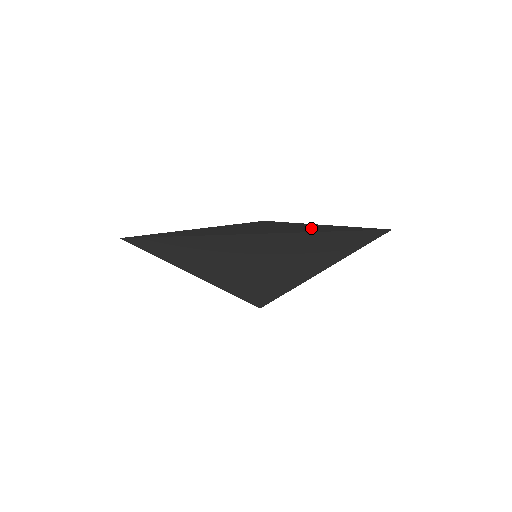
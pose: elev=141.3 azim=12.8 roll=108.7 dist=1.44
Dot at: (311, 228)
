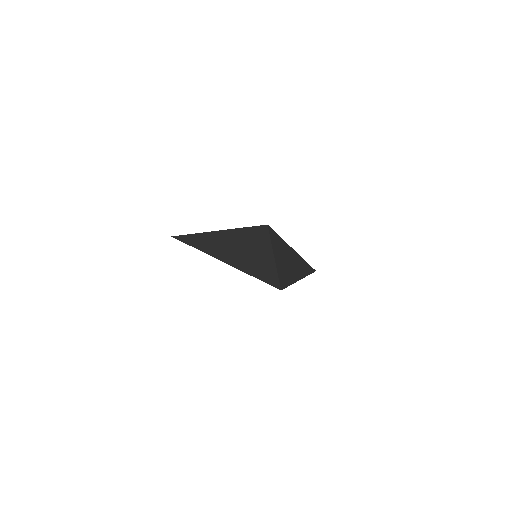
Dot at: (254, 261)
